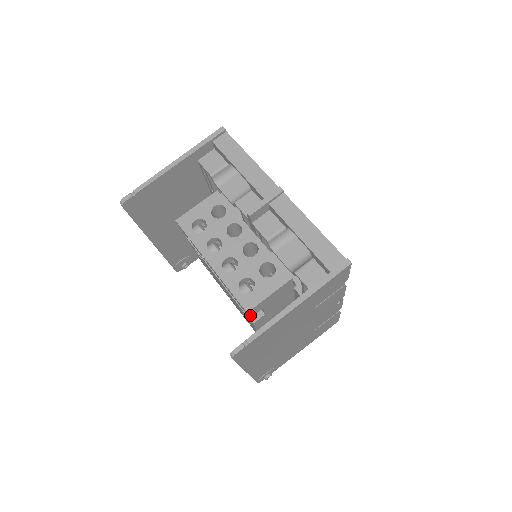
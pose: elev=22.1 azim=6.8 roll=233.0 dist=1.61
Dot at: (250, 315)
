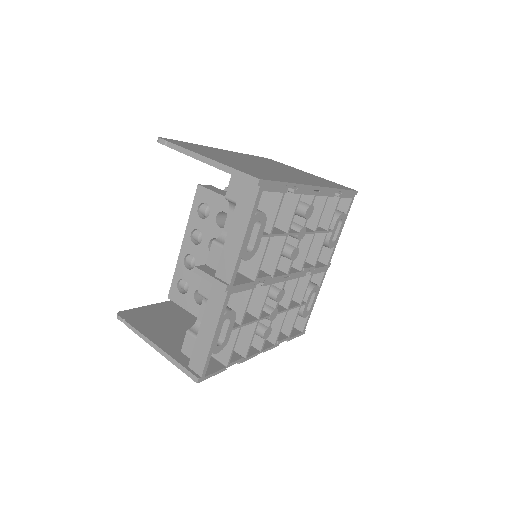
Dot at: occluded
